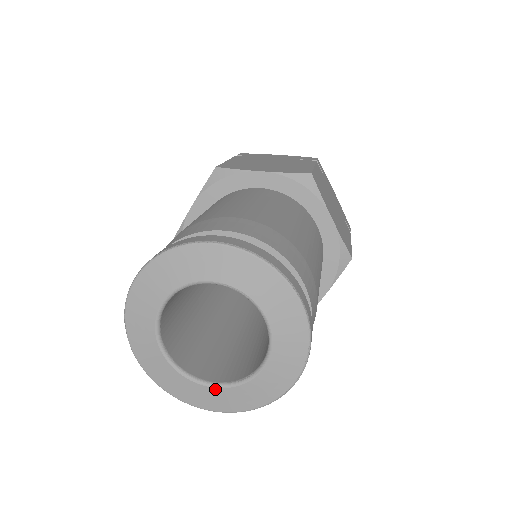
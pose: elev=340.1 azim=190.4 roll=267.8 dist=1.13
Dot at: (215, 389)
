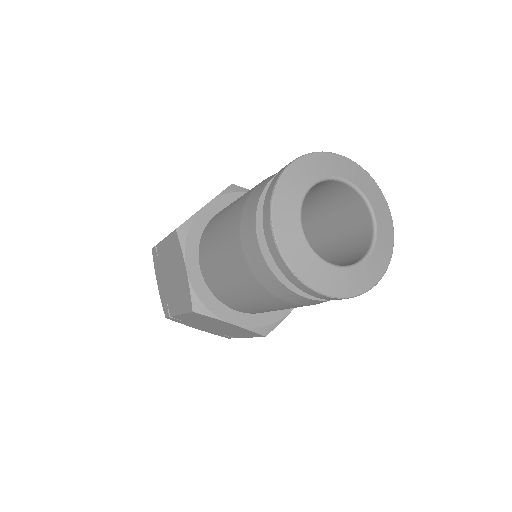
Dot at: (370, 258)
